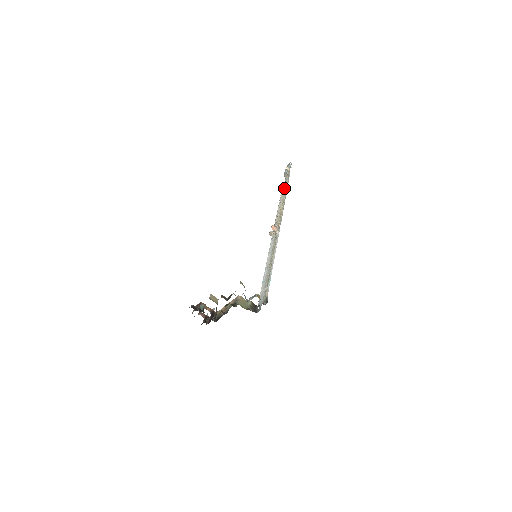
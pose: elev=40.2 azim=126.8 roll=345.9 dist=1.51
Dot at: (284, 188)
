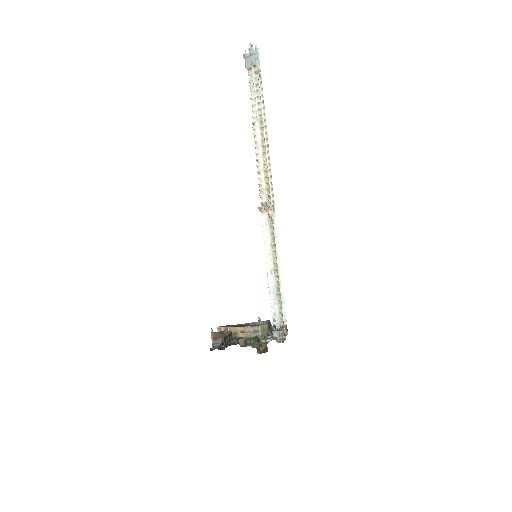
Dot at: (257, 111)
